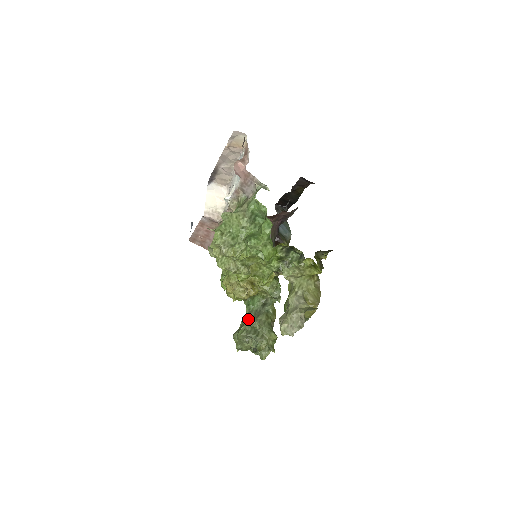
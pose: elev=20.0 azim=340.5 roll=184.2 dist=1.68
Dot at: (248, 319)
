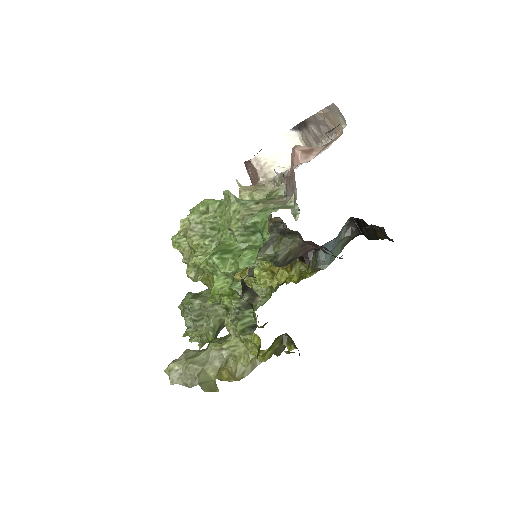
Dot at: (208, 296)
